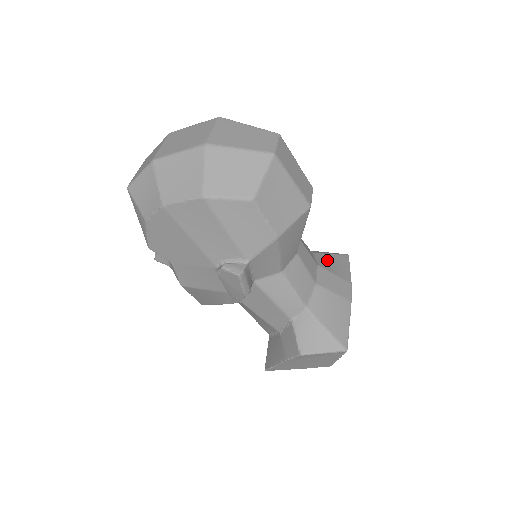
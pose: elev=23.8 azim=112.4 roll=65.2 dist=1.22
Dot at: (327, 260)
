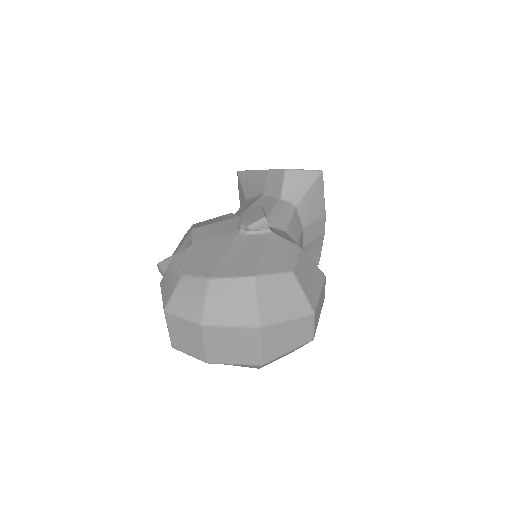
Dot at: (308, 206)
